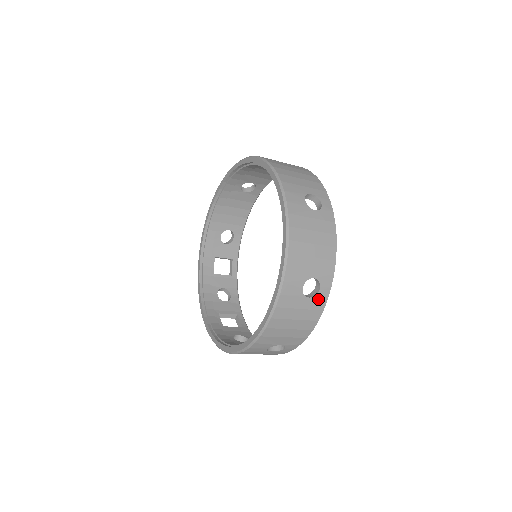
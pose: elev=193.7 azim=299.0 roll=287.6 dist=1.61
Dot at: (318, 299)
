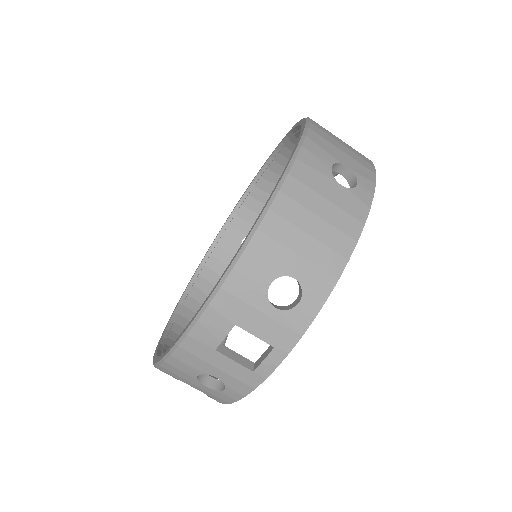
Dot at: occluded
